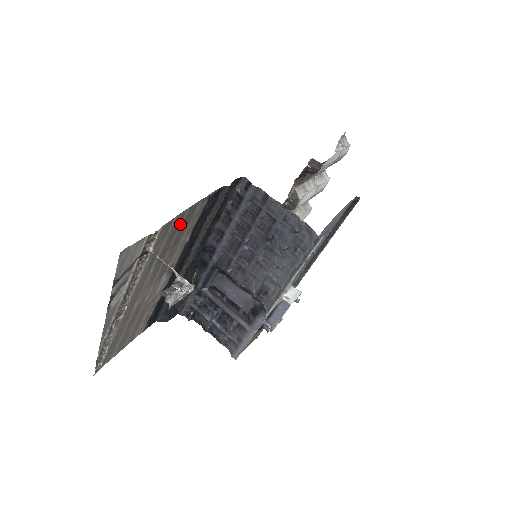
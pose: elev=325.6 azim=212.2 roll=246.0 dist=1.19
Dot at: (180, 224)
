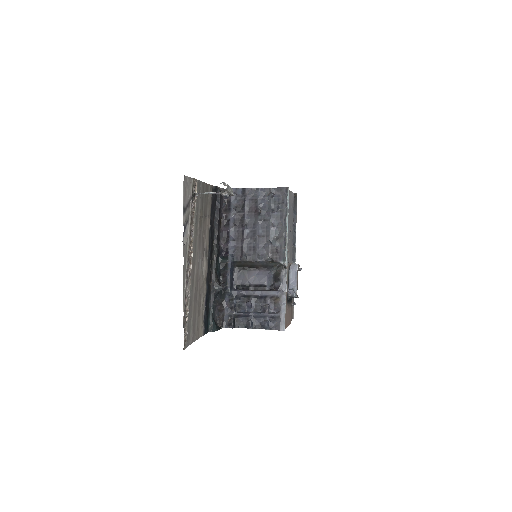
Dot at: (204, 196)
